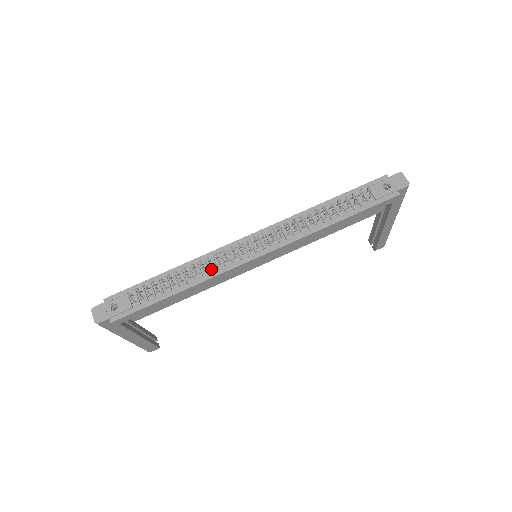
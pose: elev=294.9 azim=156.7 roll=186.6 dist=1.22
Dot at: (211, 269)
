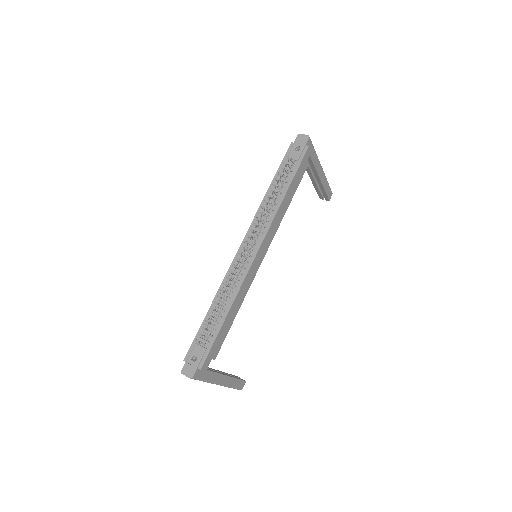
Dot at: (235, 284)
